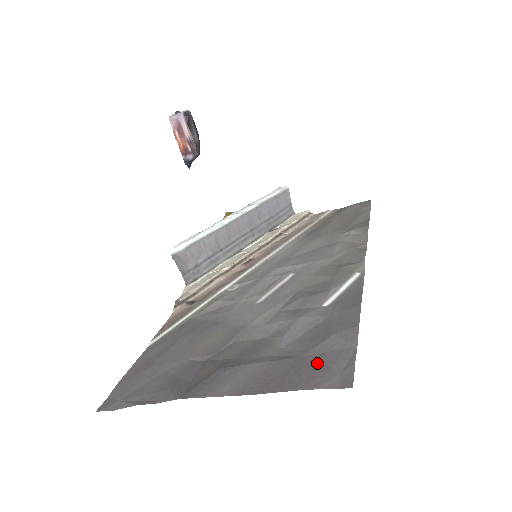
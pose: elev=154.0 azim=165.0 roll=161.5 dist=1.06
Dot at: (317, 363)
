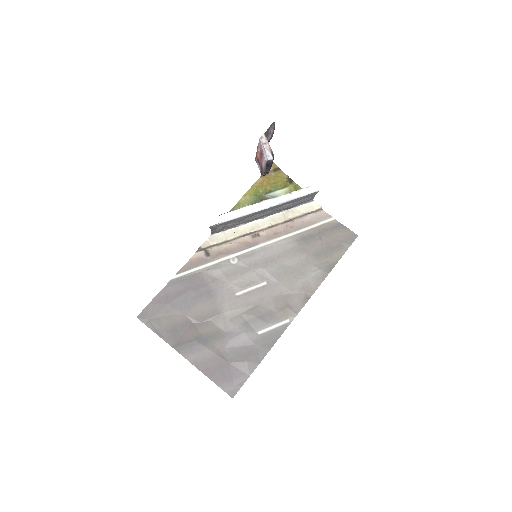
Dot at: (231, 373)
